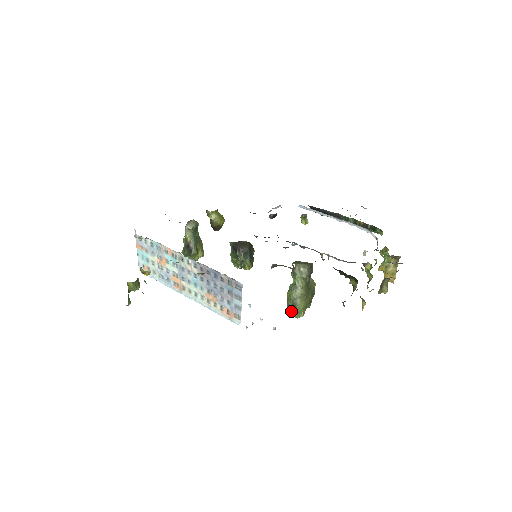
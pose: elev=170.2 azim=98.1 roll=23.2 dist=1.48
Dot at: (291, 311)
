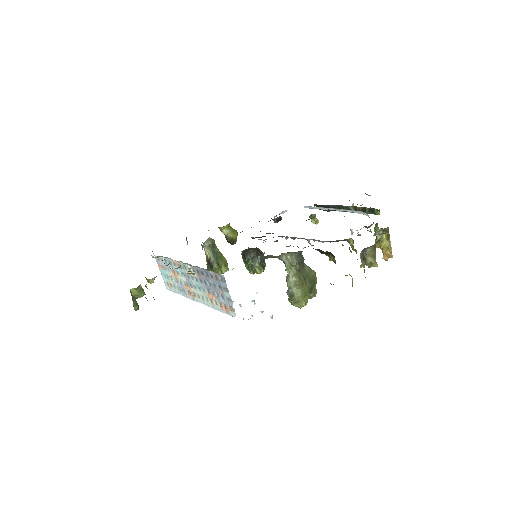
Dot at: (291, 301)
